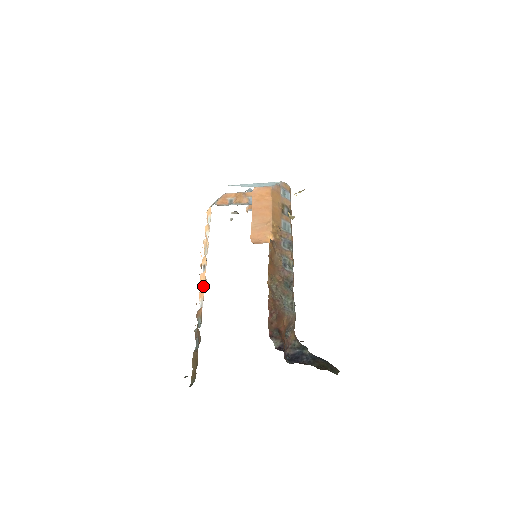
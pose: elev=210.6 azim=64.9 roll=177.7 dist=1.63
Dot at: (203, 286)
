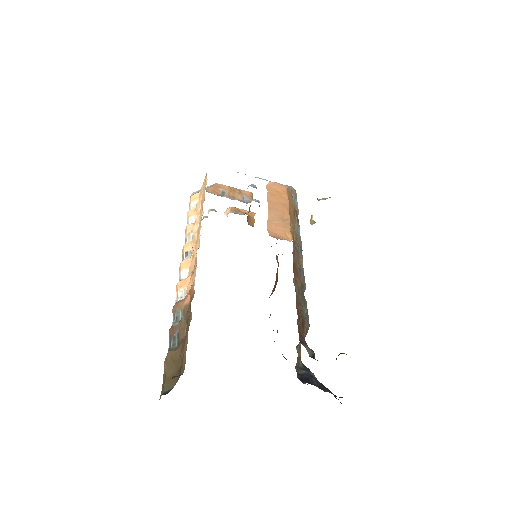
Dot at: (185, 275)
